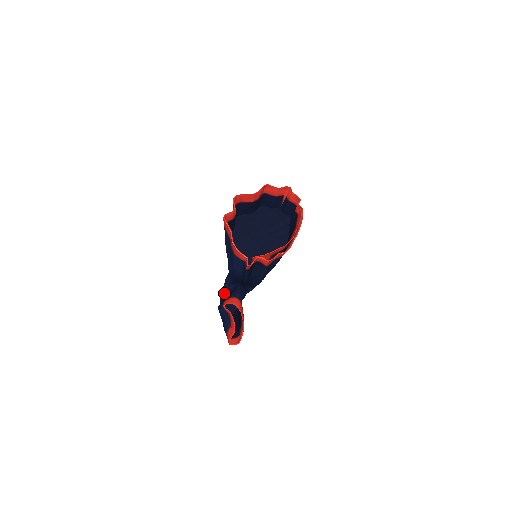
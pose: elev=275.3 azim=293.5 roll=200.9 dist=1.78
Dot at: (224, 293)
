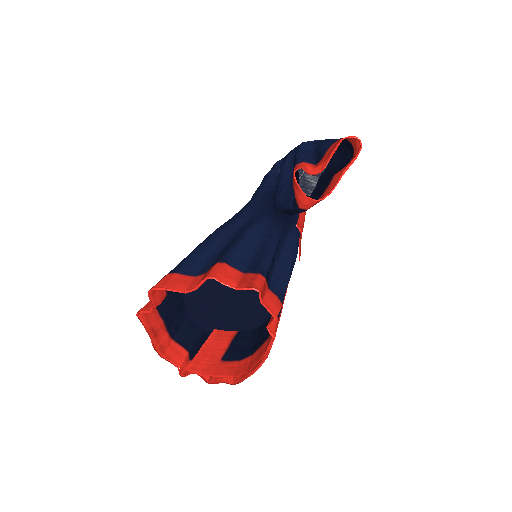
Dot at: occluded
